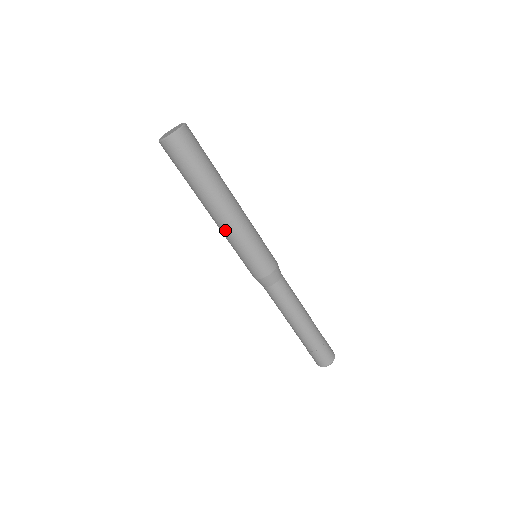
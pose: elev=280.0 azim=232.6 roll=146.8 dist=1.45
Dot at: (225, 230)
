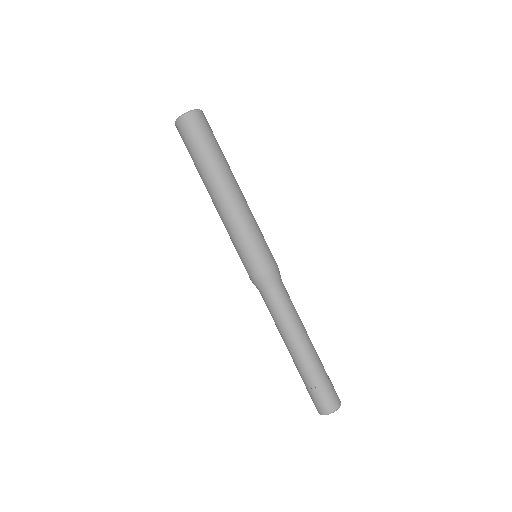
Dot at: (226, 216)
